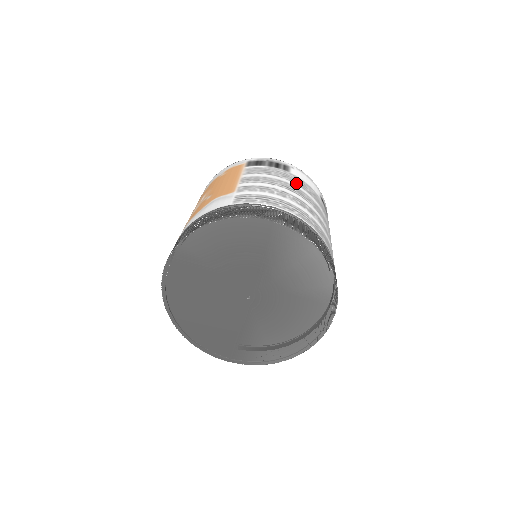
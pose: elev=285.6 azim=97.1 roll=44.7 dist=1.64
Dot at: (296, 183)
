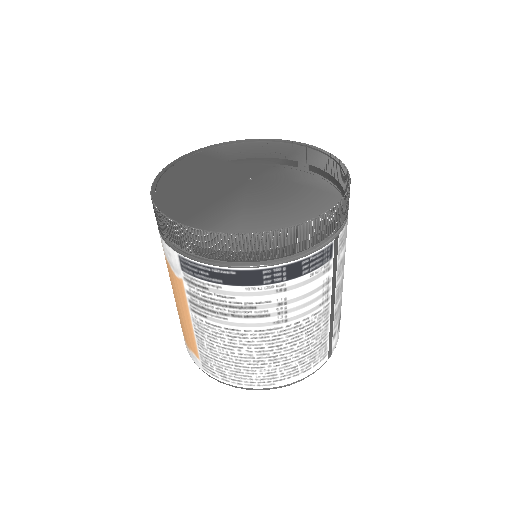
Dot at: occluded
